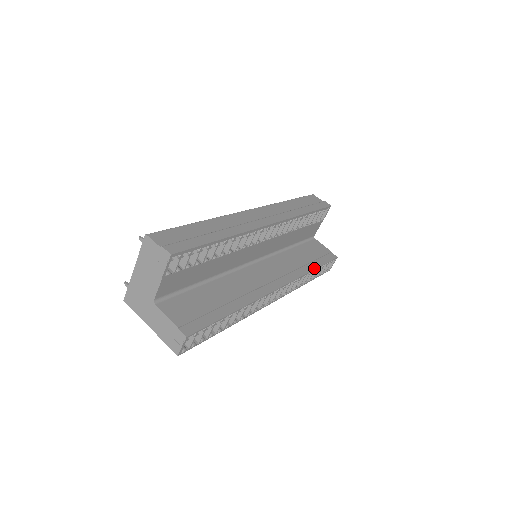
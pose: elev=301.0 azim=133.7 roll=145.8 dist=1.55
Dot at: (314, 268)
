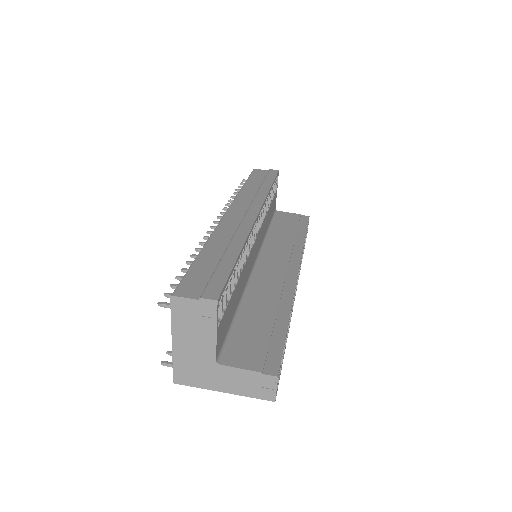
Dot at: (304, 237)
